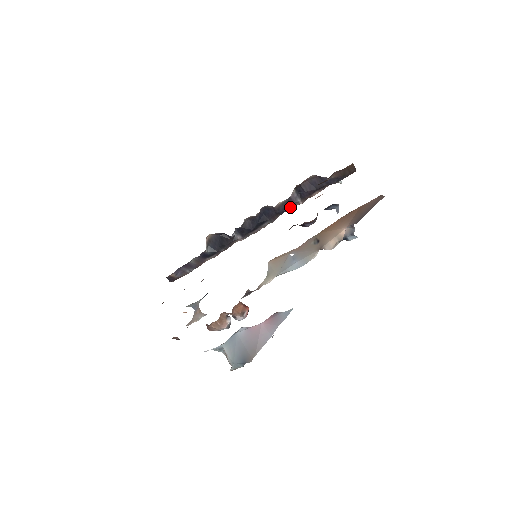
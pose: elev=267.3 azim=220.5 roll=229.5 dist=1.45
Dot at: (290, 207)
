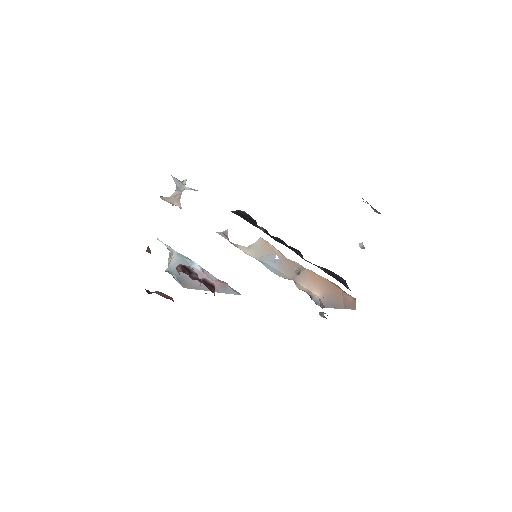
Dot at: (311, 263)
